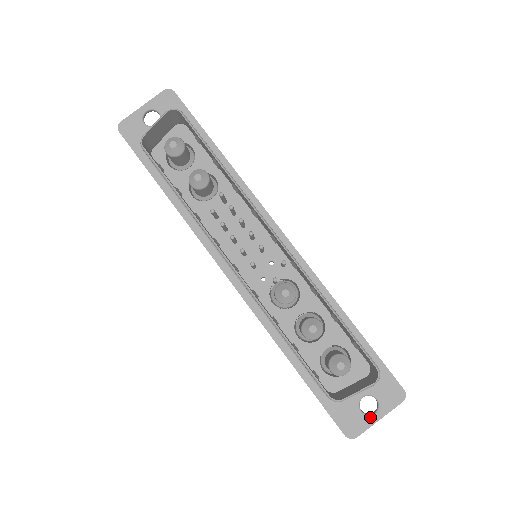
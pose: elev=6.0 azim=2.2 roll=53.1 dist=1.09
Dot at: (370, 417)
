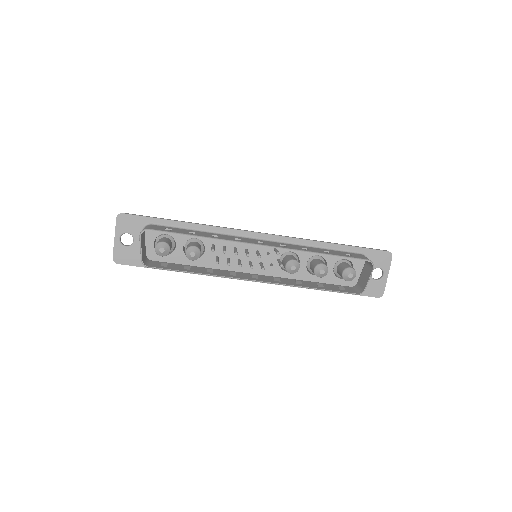
Dot at: (382, 279)
